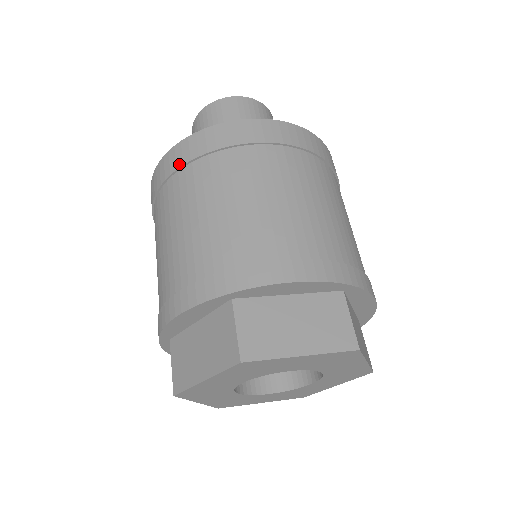
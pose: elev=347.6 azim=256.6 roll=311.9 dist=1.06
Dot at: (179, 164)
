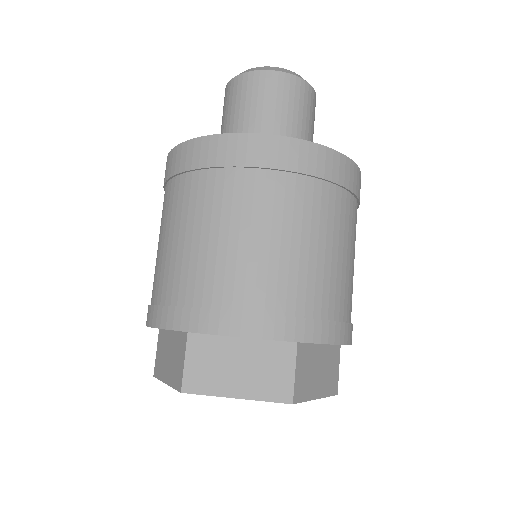
Dot at: (176, 170)
